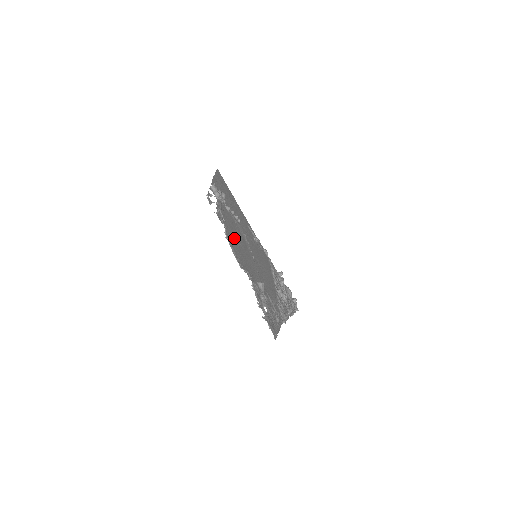
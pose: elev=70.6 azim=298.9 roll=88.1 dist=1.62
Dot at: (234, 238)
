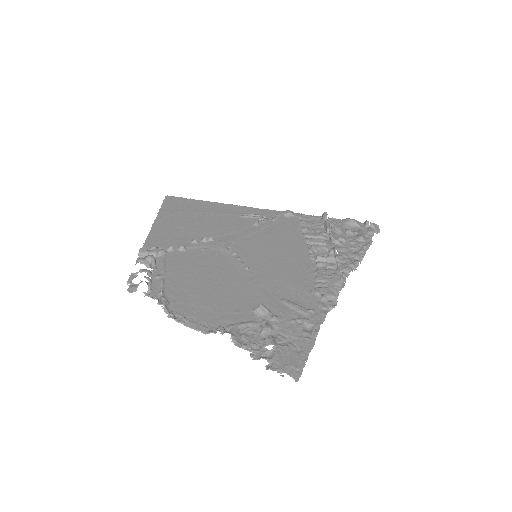
Dot at: (194, 289)
